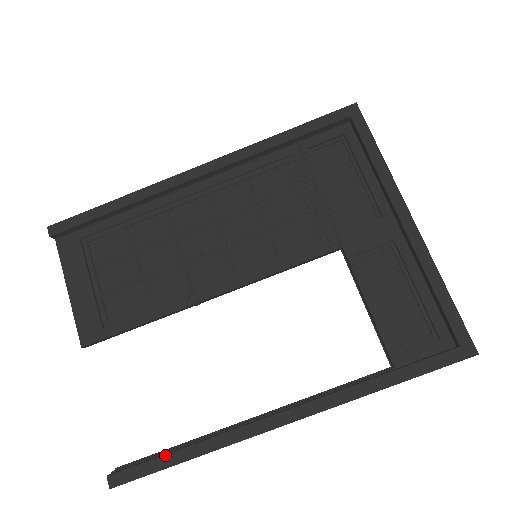
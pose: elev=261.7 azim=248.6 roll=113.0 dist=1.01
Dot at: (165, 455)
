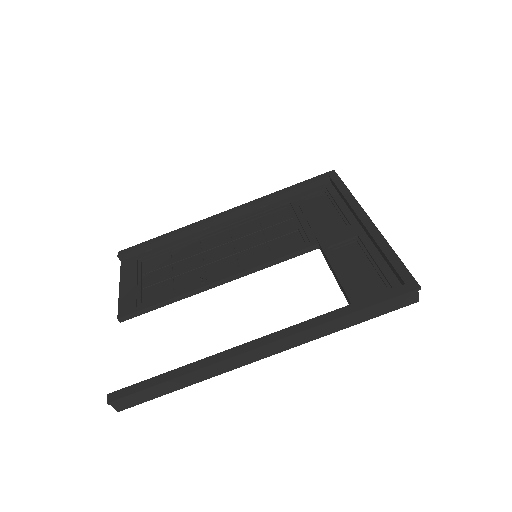
Dot at: (158, 376)
